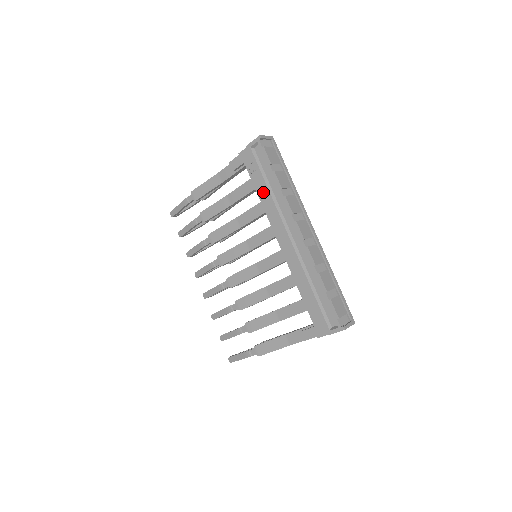
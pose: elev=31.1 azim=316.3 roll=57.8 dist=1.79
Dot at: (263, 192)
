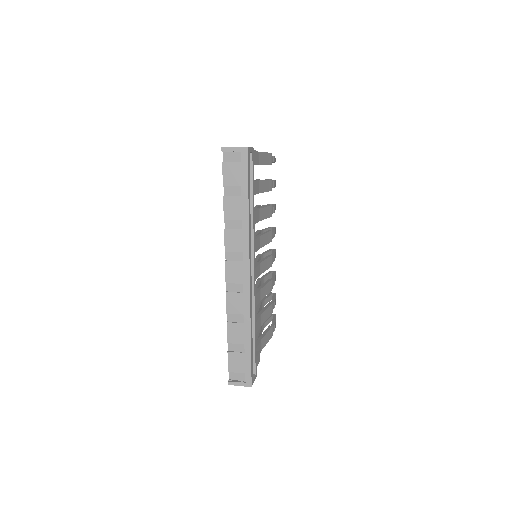
Dot at: occluded
